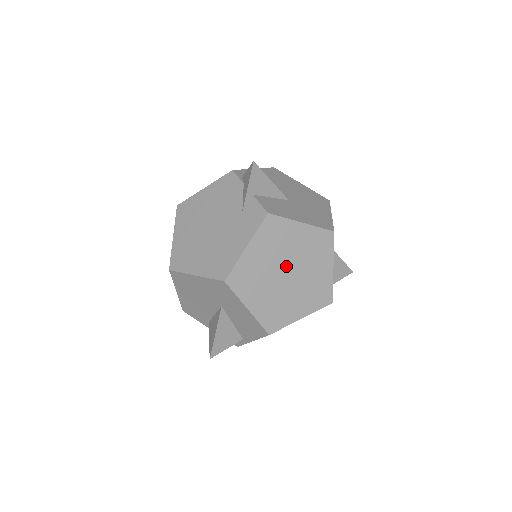
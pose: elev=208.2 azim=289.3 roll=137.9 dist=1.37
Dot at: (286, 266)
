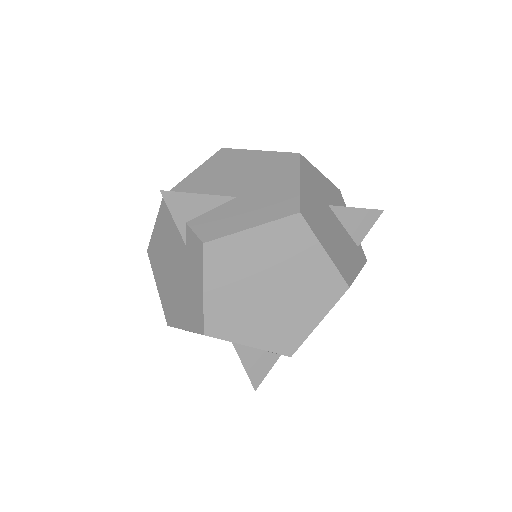
Dot at: (264, 282)
